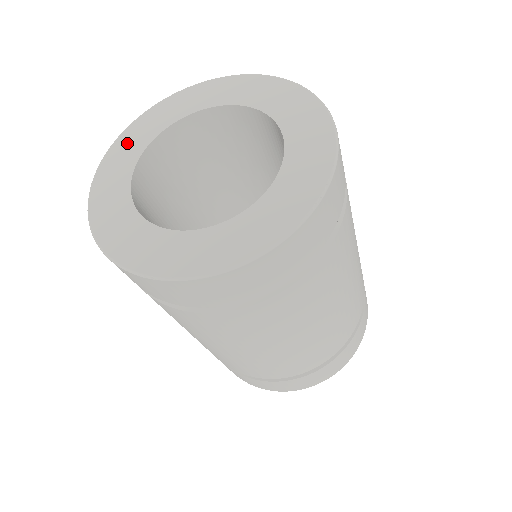
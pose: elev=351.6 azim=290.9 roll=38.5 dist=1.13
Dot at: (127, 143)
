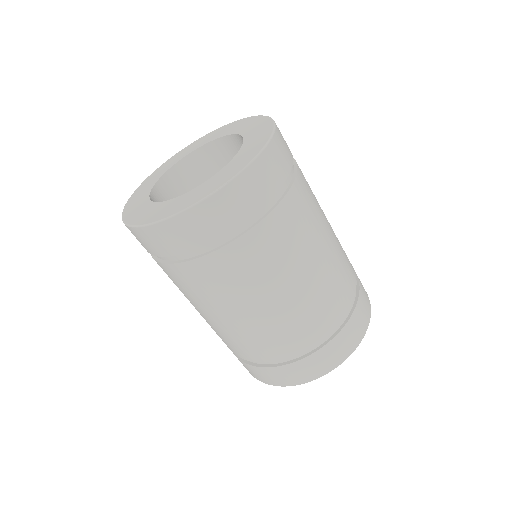
Dot at: (174, 159)
